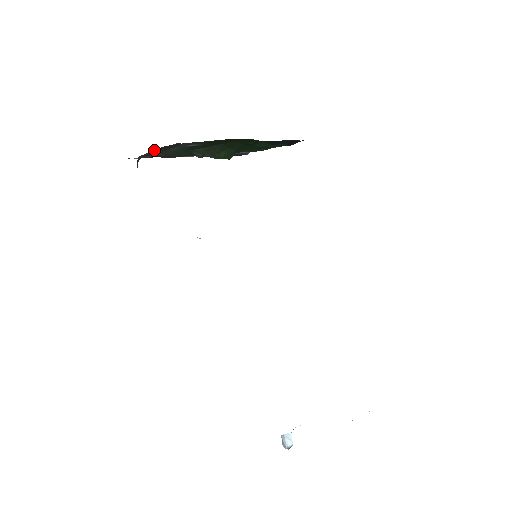
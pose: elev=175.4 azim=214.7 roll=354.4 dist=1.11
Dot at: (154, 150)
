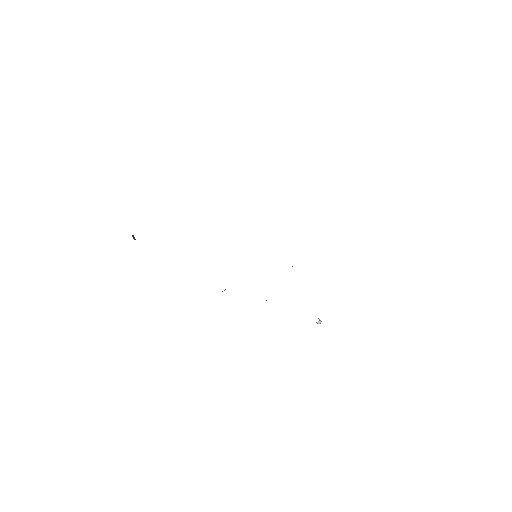
Dot at: occluded
